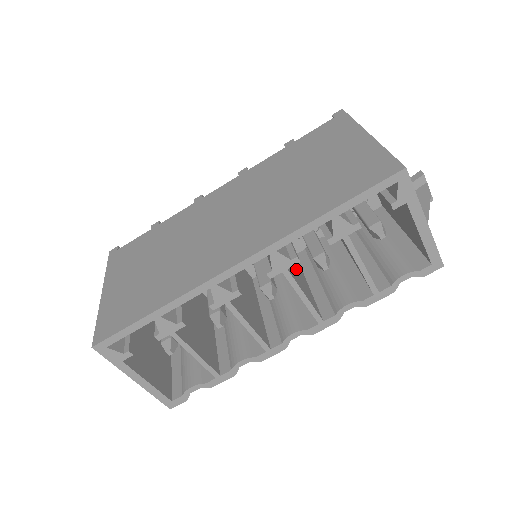
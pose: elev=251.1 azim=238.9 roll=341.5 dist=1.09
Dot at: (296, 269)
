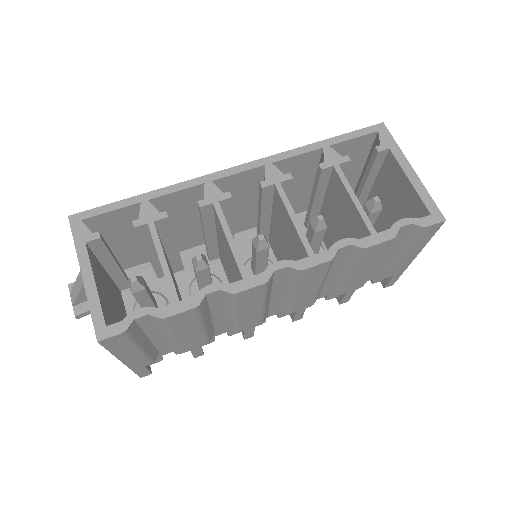
Dot at: occluded
